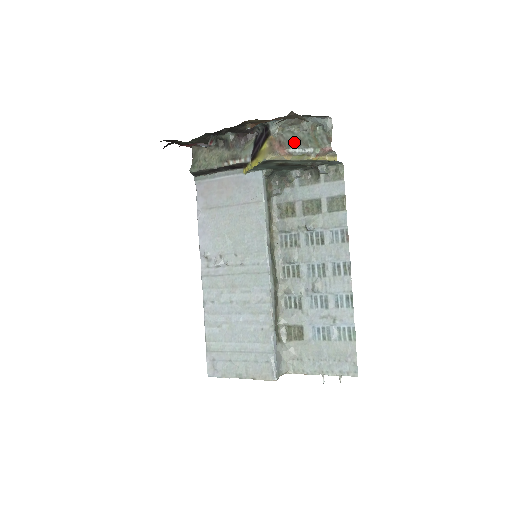
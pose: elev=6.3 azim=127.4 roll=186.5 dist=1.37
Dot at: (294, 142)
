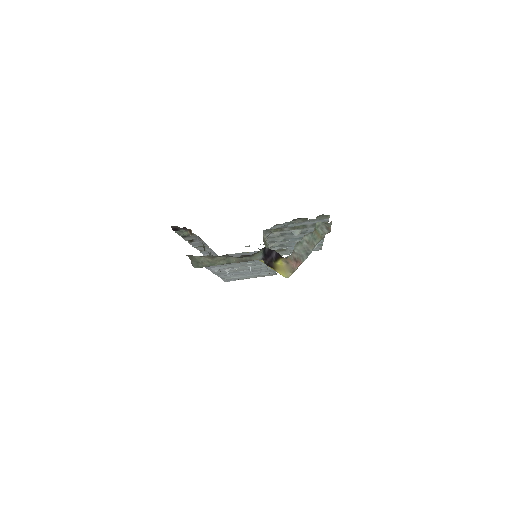
Dot at: (305, 252)
